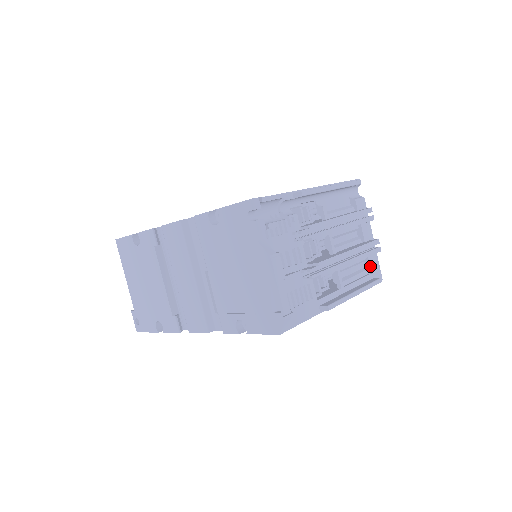
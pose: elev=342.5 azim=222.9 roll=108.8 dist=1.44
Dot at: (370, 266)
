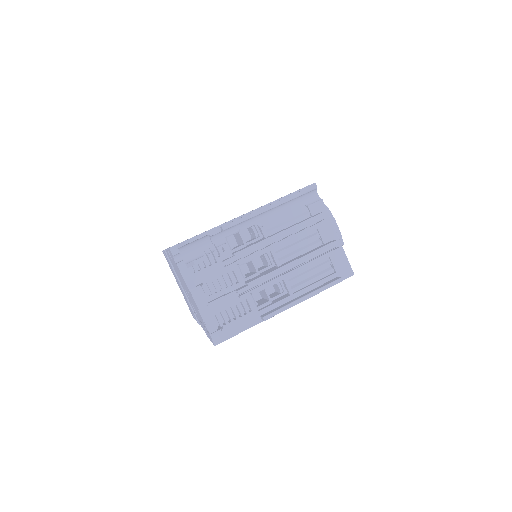
Dot at: (333, 266)
